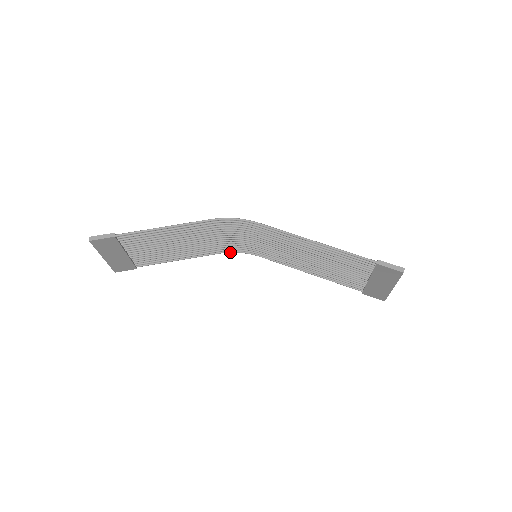
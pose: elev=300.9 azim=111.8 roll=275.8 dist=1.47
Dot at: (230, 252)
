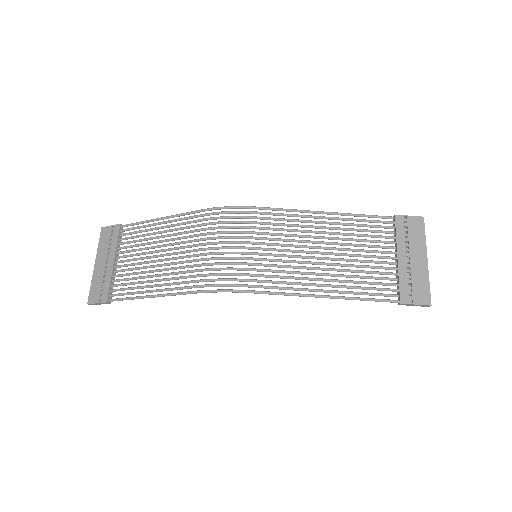
Dot at: (216, 209)
